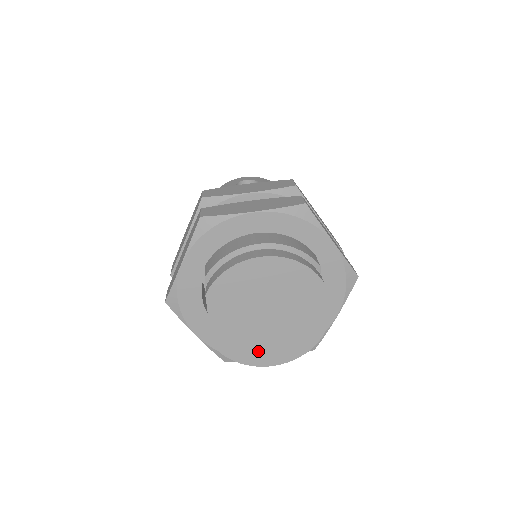
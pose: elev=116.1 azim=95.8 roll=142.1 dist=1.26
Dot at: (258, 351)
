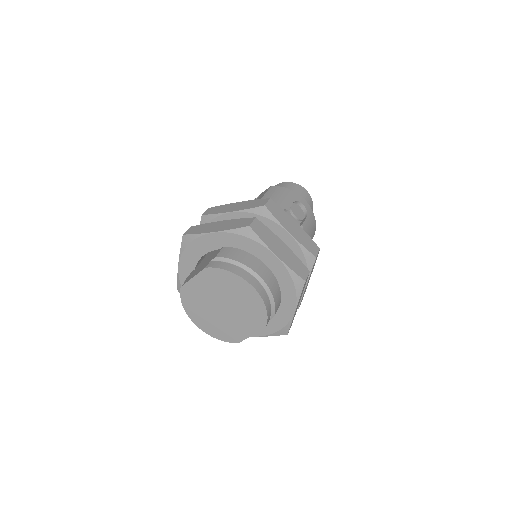
Dot at: (199, 314)
